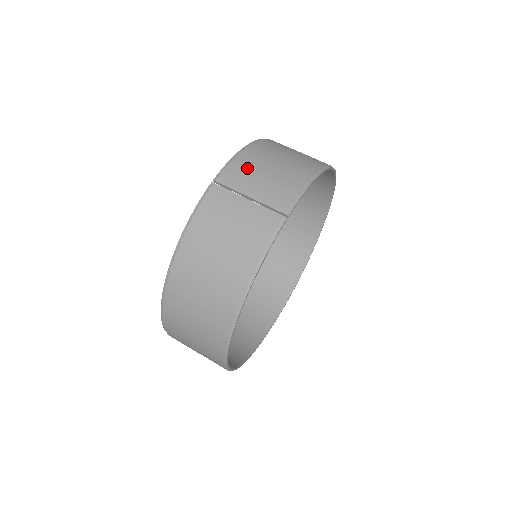
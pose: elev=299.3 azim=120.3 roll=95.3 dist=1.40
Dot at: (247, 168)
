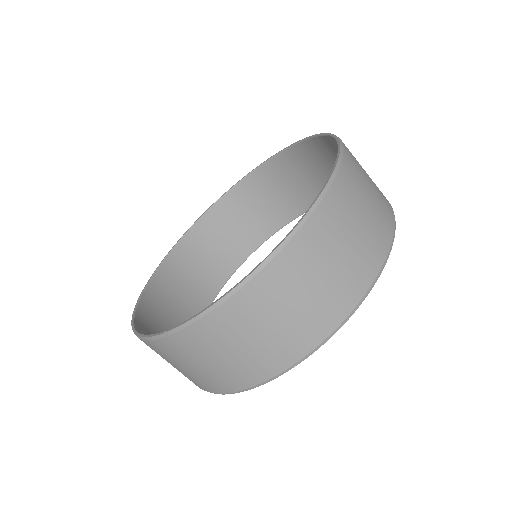
Dot at: (209, 339)
